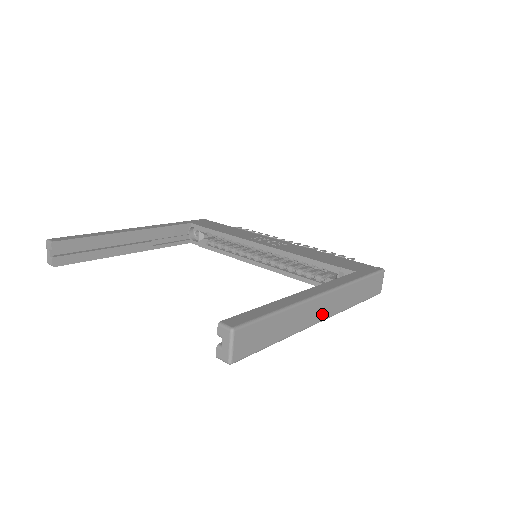
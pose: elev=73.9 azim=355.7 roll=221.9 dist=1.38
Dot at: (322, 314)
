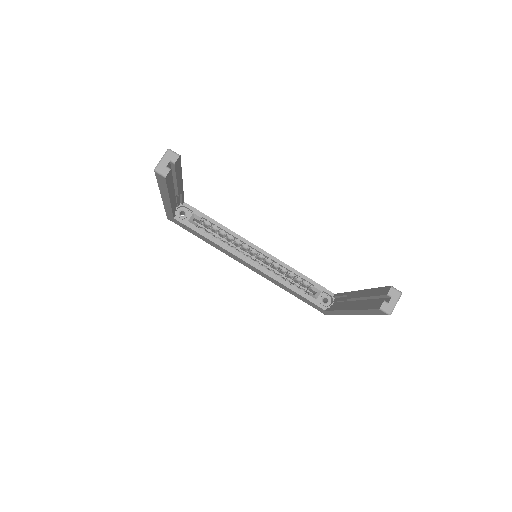
Dot at: occluded
